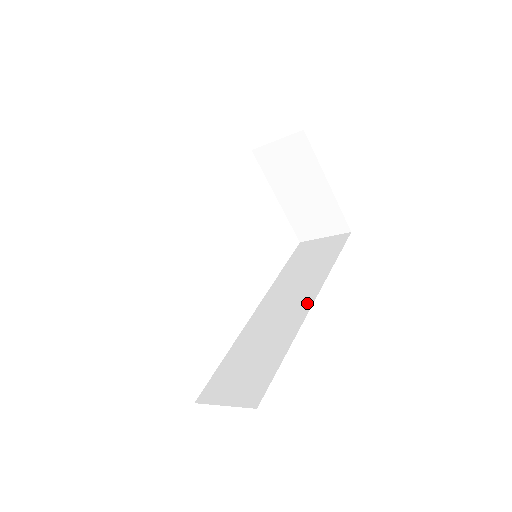
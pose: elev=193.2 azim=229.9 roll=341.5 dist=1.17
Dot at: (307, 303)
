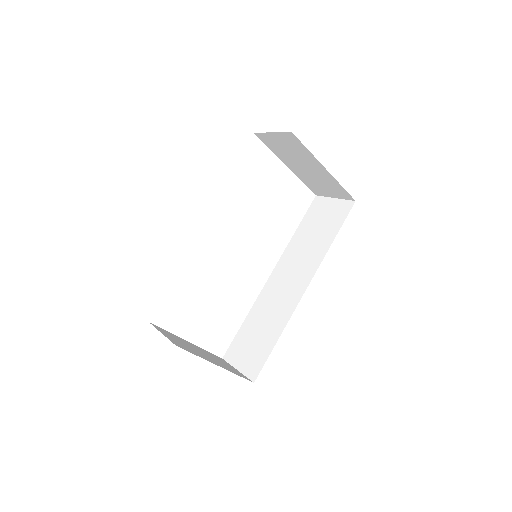
Dot at: (302, 287)
